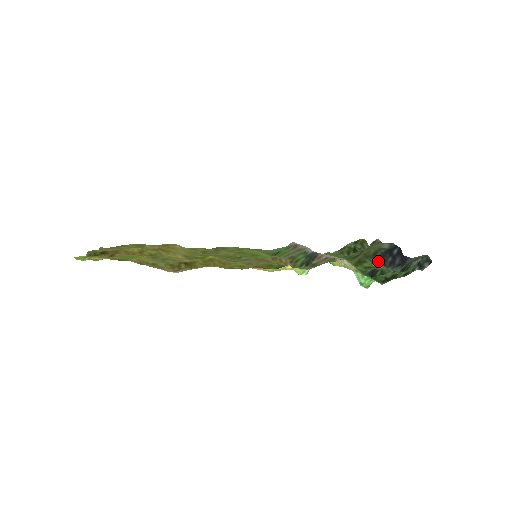
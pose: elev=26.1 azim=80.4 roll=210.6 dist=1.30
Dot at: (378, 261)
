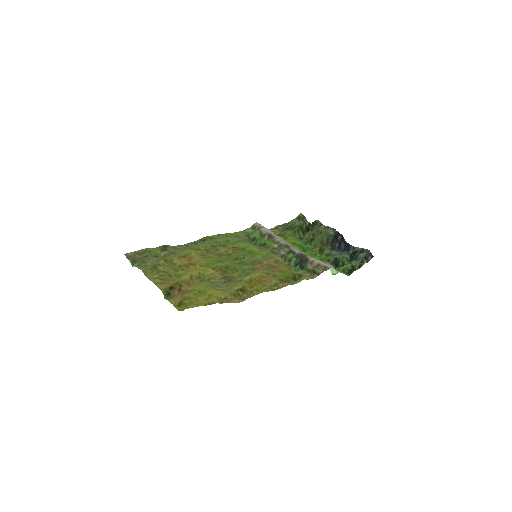
Dot at: (331, 247)
